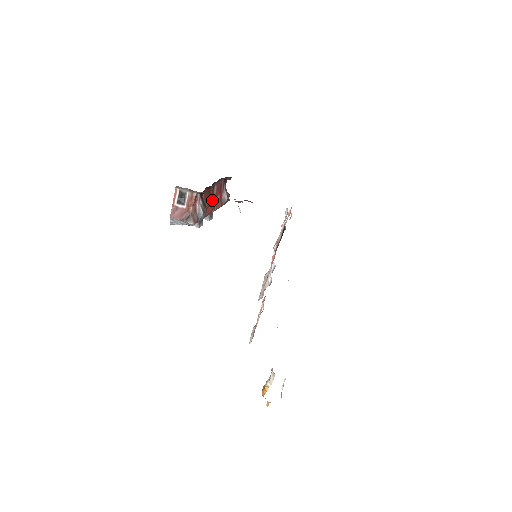
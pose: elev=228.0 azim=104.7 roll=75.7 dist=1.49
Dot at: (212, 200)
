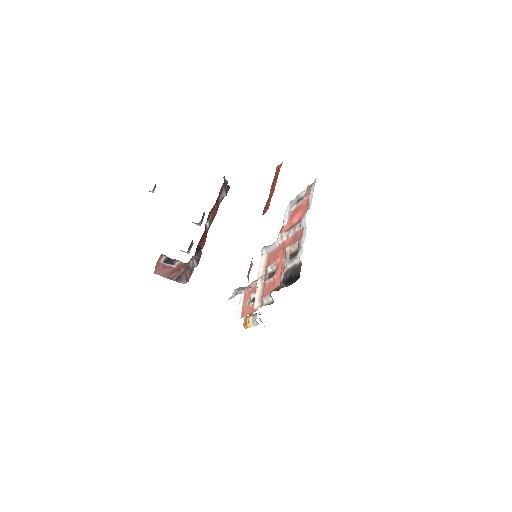
Dot at: (207, 221)
